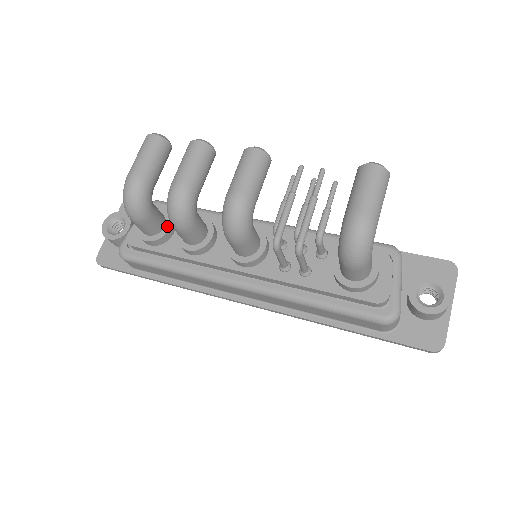
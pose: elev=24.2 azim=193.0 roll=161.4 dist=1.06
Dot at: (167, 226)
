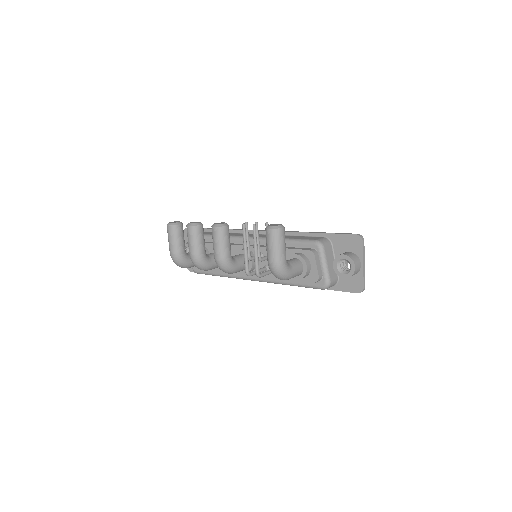
Dot at: occluded
